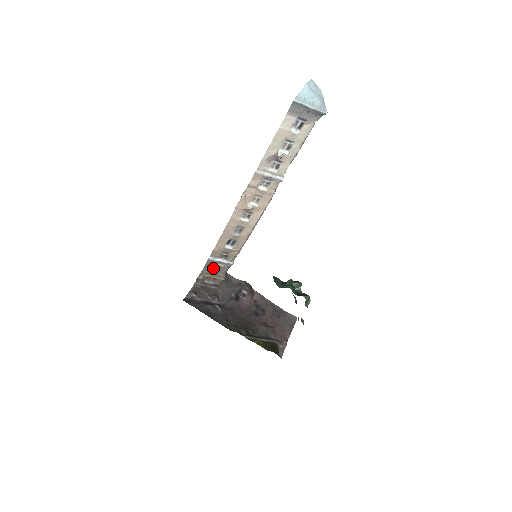
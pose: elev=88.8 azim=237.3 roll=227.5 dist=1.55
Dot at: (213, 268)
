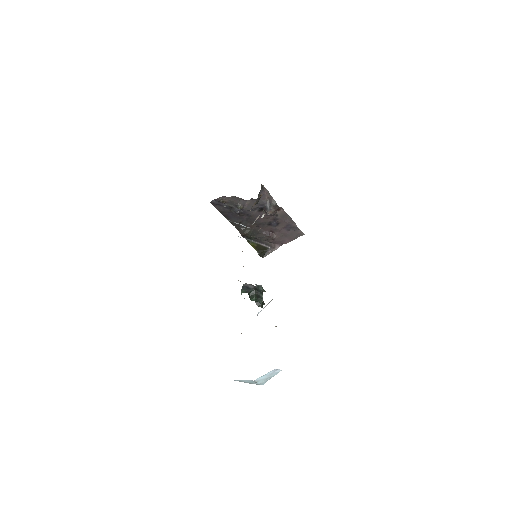
Dot at: occluded
